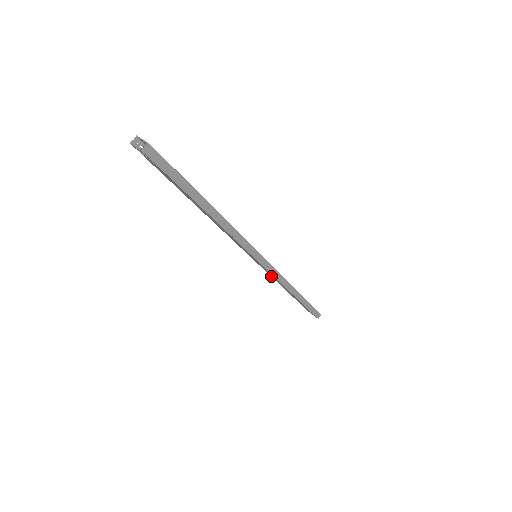
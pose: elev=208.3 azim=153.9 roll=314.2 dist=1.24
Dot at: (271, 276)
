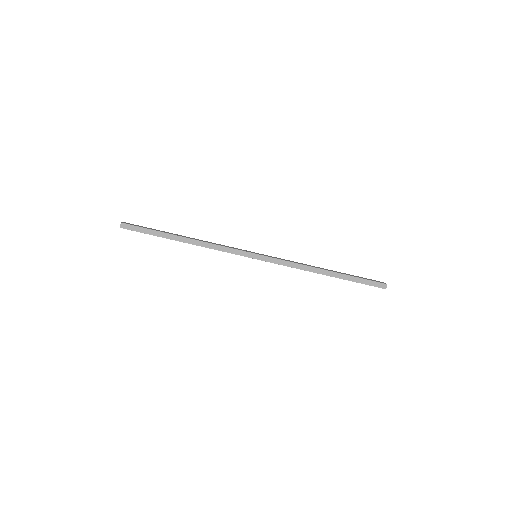
Dot at: occluded
